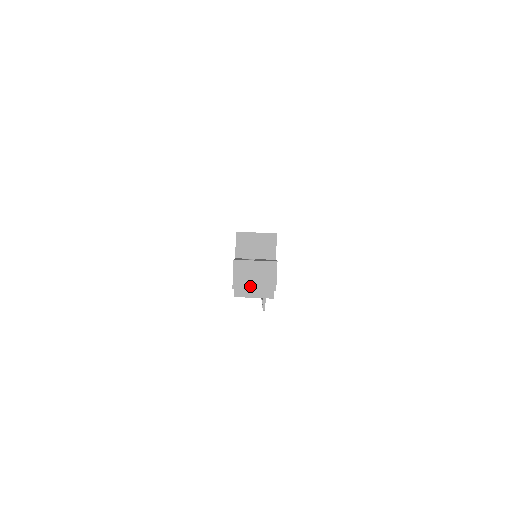
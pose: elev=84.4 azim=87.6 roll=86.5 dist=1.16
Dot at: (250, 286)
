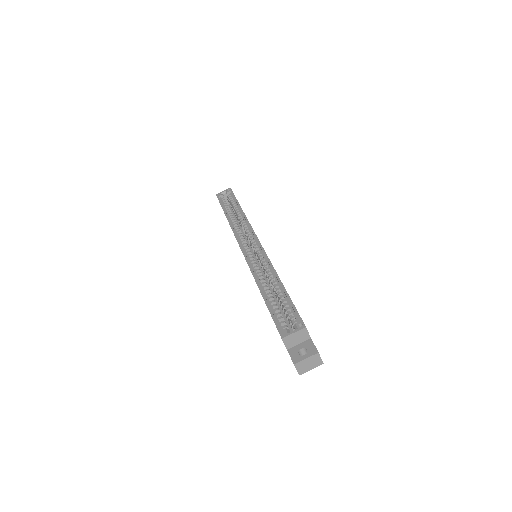
Dot at: (308, 369)
